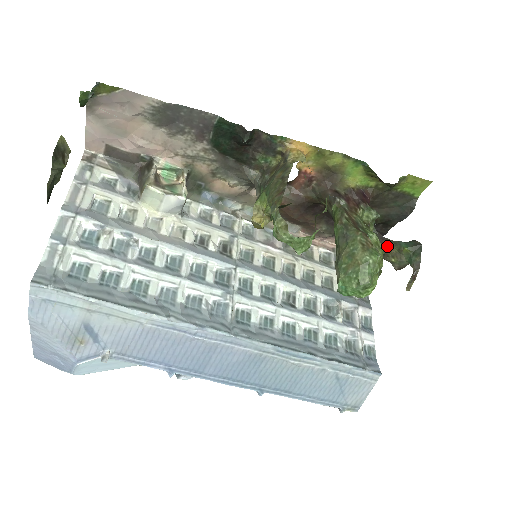
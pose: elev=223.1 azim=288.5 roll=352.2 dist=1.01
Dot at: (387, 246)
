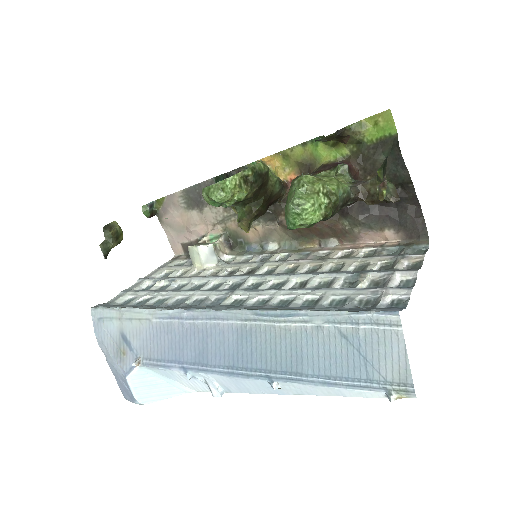
Dot at: (369, 185)
